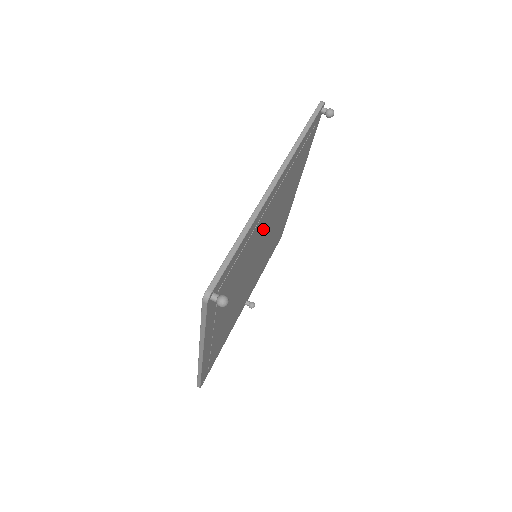
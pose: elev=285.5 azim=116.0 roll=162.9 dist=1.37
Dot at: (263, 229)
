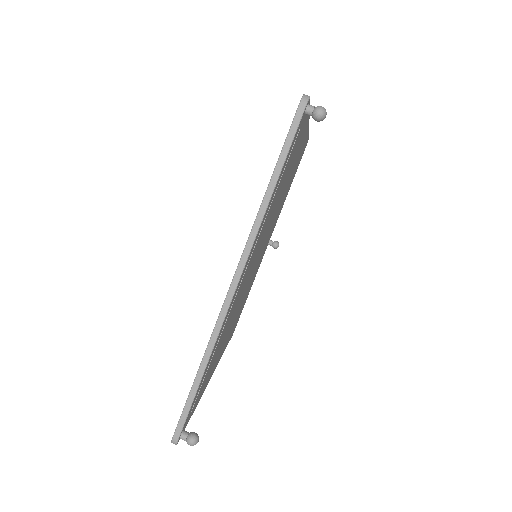
Dot at: (246, 277)
